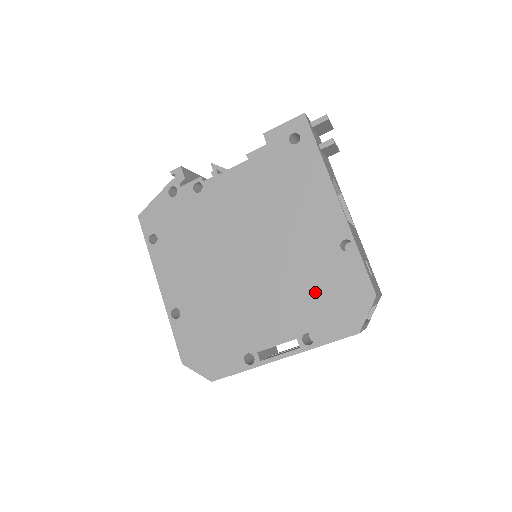
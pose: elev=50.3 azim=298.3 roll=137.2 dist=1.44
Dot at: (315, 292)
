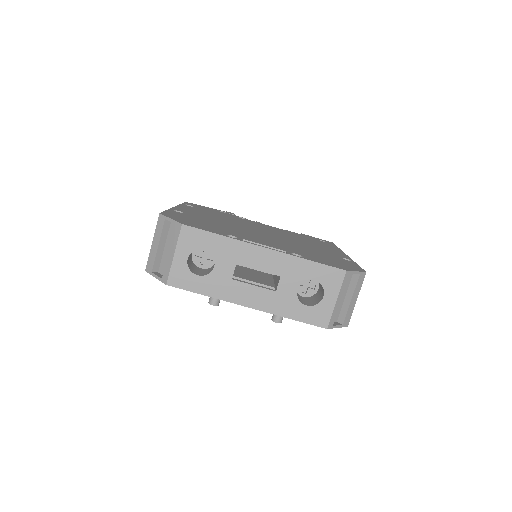
Dot at: (314, 254)
